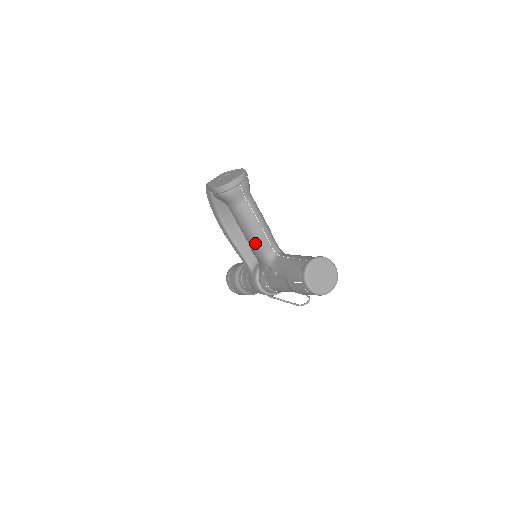
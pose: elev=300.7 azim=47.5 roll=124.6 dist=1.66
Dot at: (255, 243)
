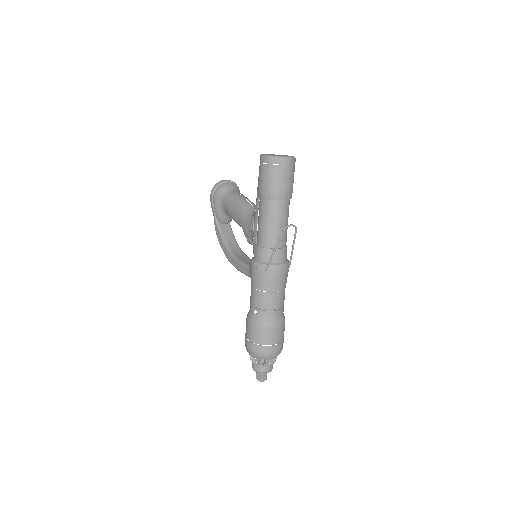
Dot at: (241, 211)
